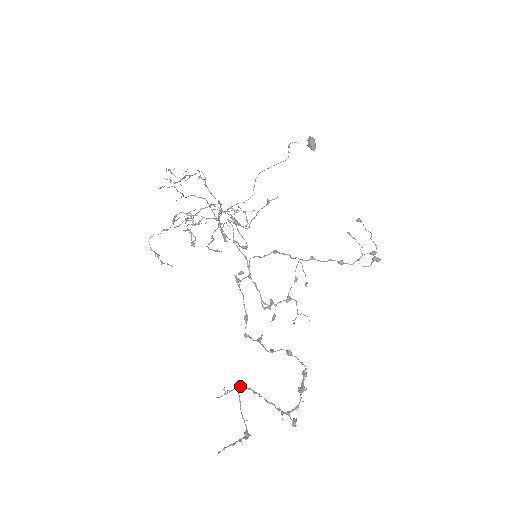
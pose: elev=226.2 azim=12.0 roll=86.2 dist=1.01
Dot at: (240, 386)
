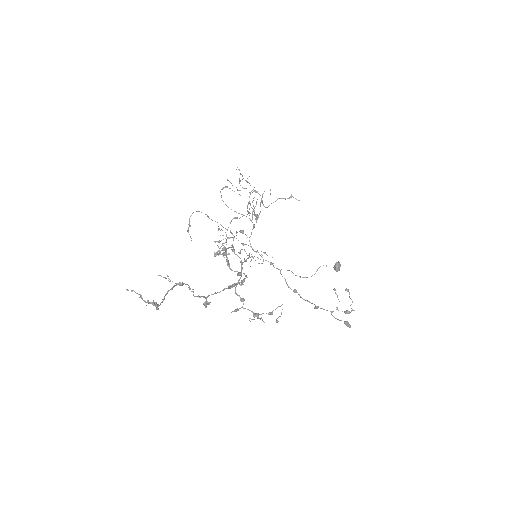
Dot at: (181, 283)
